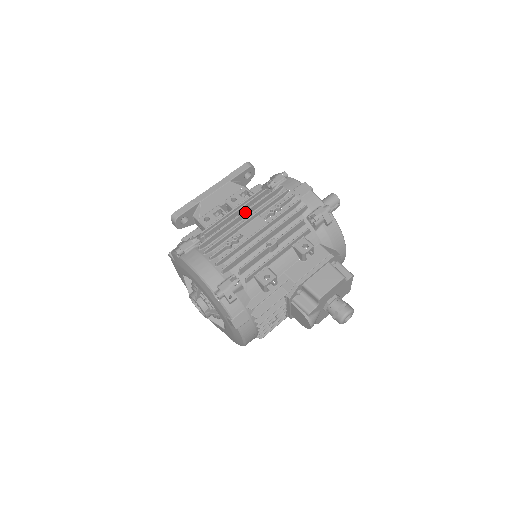
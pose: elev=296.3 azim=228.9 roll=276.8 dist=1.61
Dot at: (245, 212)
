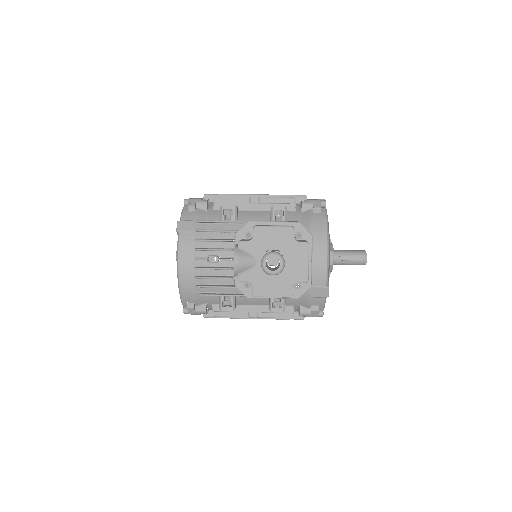
Dot at: occluded
